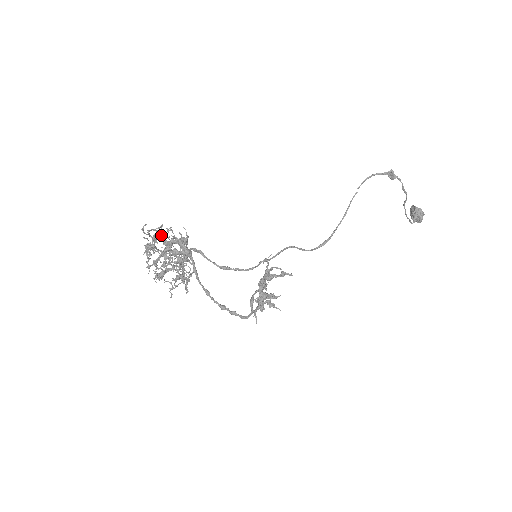
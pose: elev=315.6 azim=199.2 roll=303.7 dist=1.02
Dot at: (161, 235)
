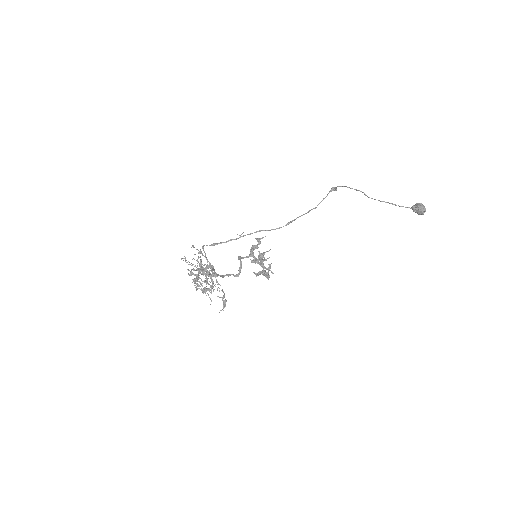
Dot at: occluded
